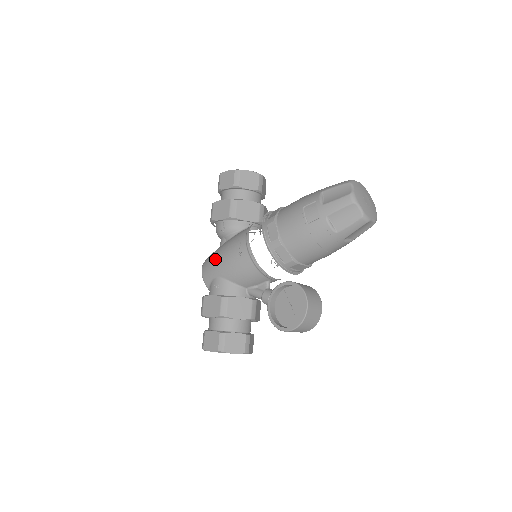
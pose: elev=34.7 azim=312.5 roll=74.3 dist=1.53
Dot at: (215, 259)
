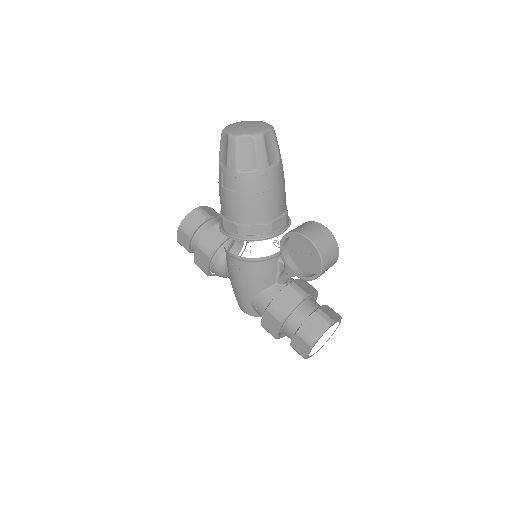
Dot at: (236, 293)
